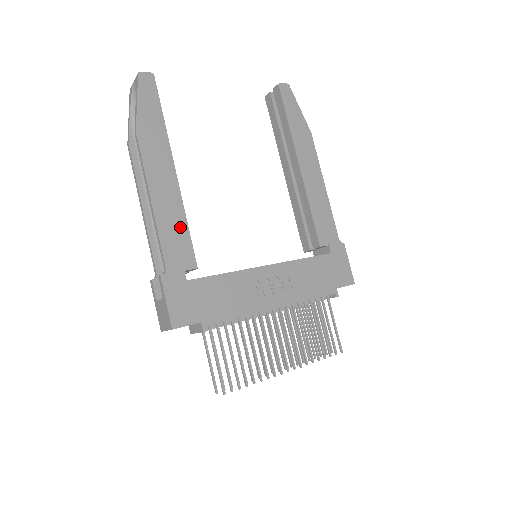
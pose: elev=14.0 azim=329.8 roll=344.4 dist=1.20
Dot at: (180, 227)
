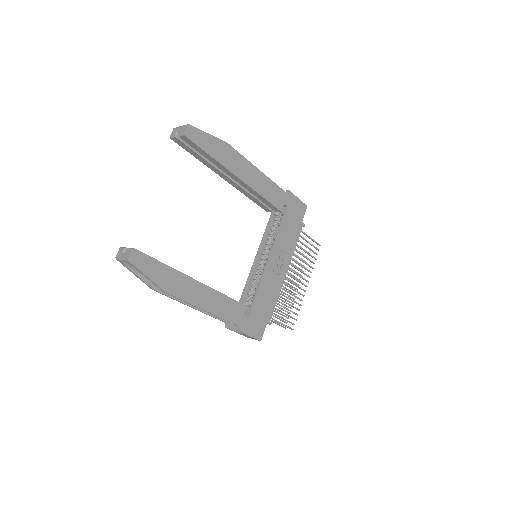
Dot at: (226, 302)
